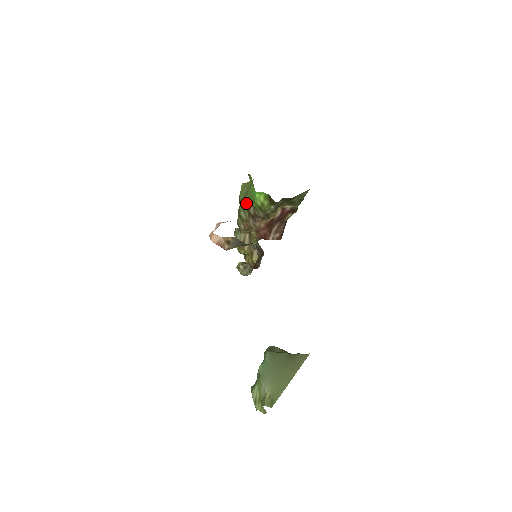
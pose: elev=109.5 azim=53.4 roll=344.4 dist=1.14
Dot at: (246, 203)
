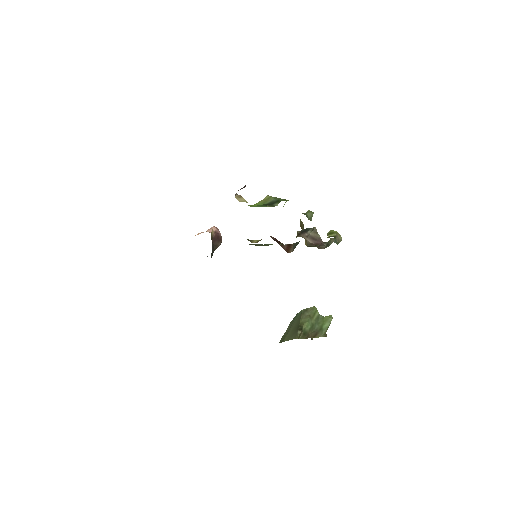
Dot at: occluded
